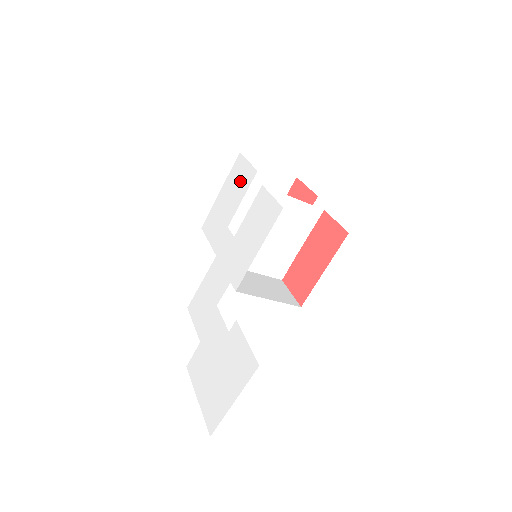
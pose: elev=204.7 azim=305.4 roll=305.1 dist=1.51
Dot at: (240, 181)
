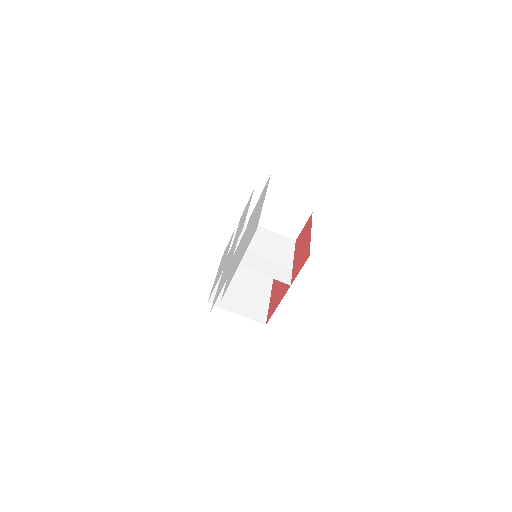
Dot at: (227, 248)
